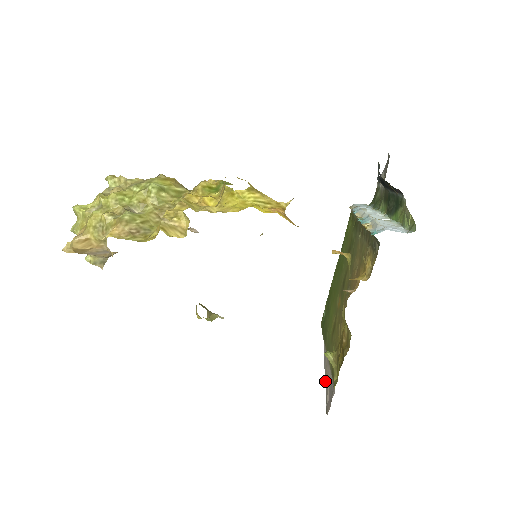
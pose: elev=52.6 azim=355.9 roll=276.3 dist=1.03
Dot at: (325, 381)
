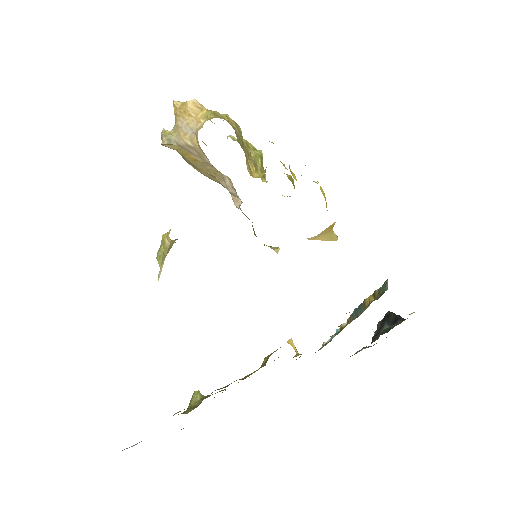
Dot at: occluded
